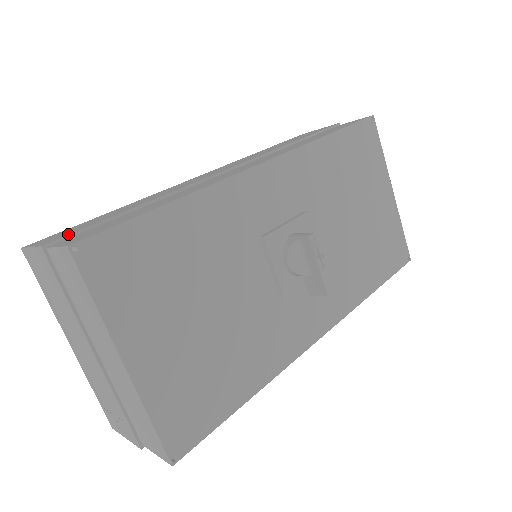
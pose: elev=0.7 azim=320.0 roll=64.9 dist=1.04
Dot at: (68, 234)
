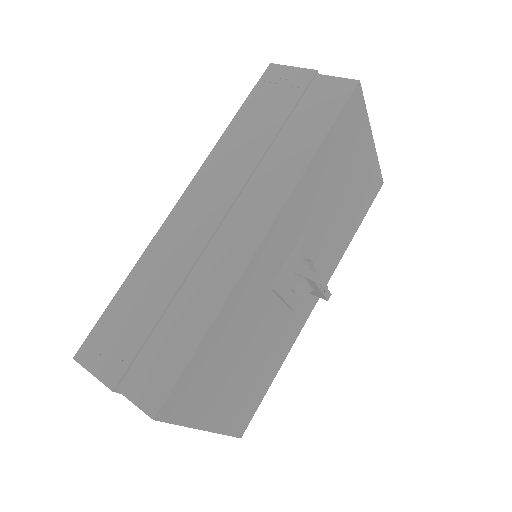
Dot at: (125, 368)
